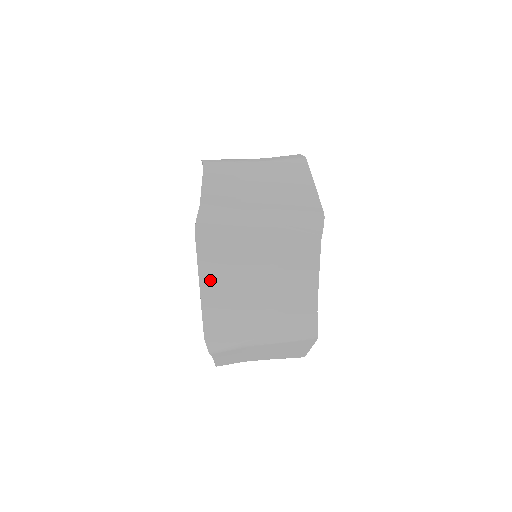
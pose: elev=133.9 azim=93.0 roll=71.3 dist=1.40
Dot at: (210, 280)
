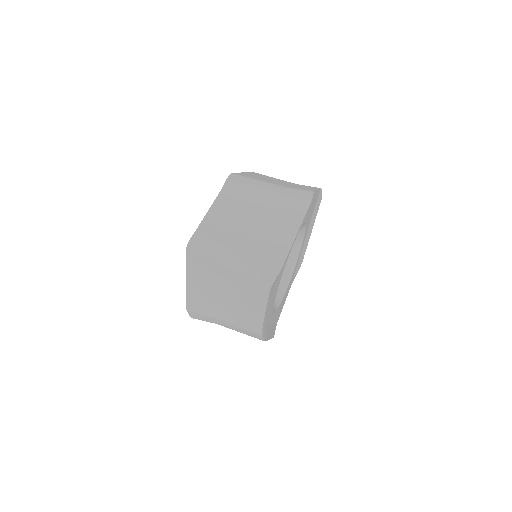
Dot at: (193, 279)
